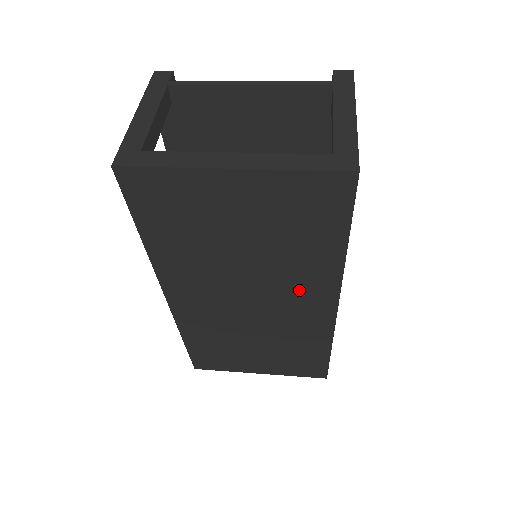
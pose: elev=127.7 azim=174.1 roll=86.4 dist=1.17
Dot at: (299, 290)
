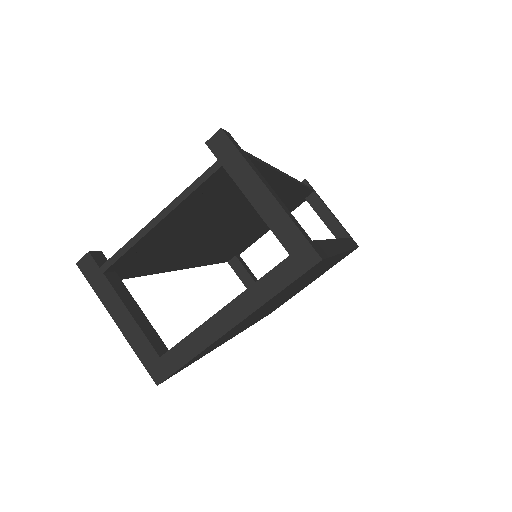
Dot at: occluded
